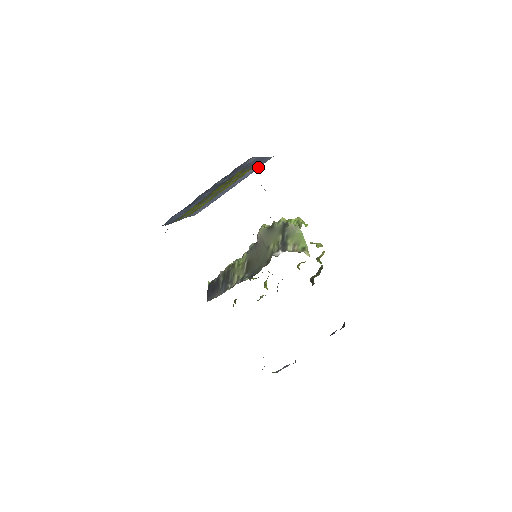
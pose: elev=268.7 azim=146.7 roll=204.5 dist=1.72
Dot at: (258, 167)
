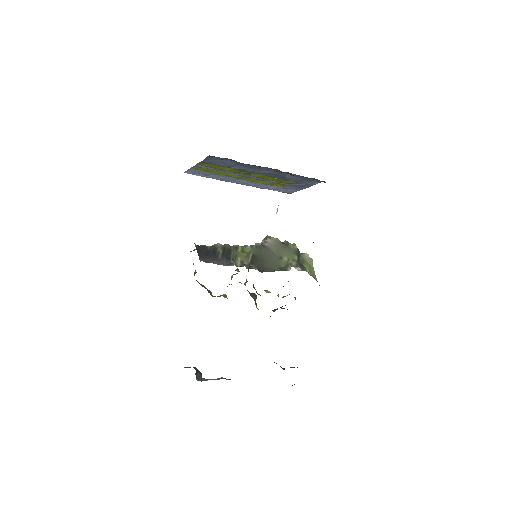
Dot at: (273, 189)
